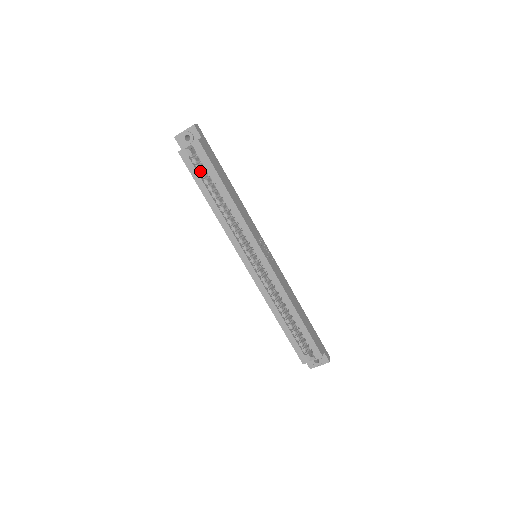
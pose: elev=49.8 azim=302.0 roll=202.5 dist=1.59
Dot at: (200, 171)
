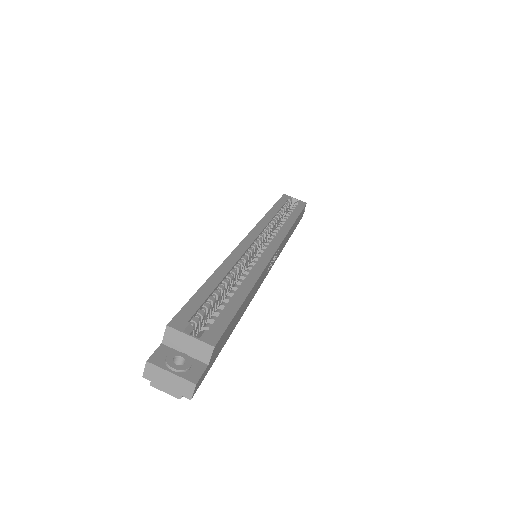
Dot at: occluded
